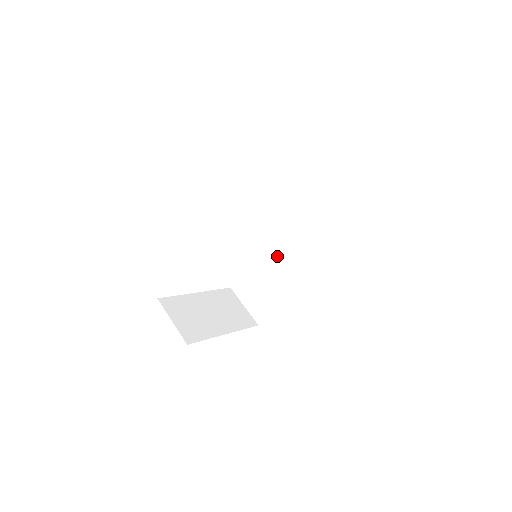
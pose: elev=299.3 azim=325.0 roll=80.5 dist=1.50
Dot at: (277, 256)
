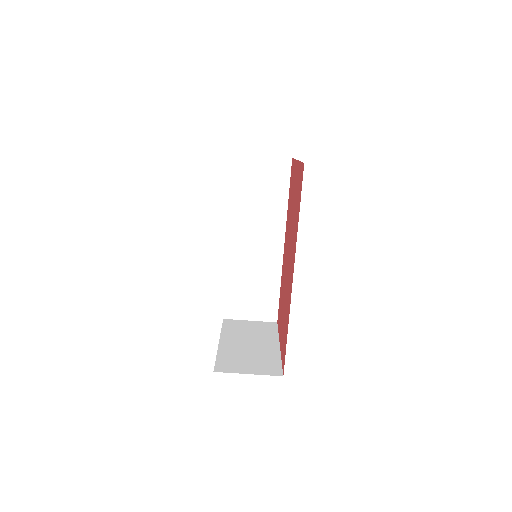
Dot at: (248, 252)
